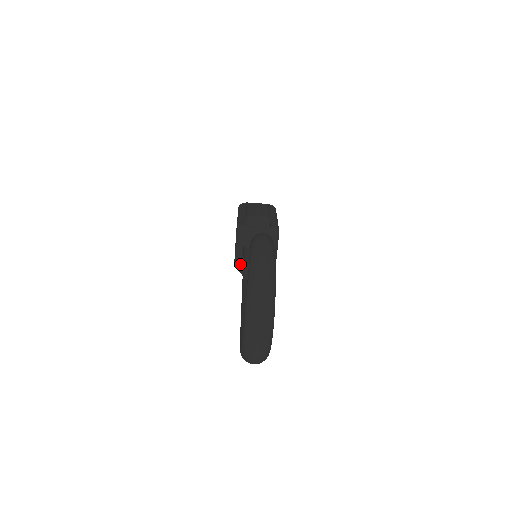
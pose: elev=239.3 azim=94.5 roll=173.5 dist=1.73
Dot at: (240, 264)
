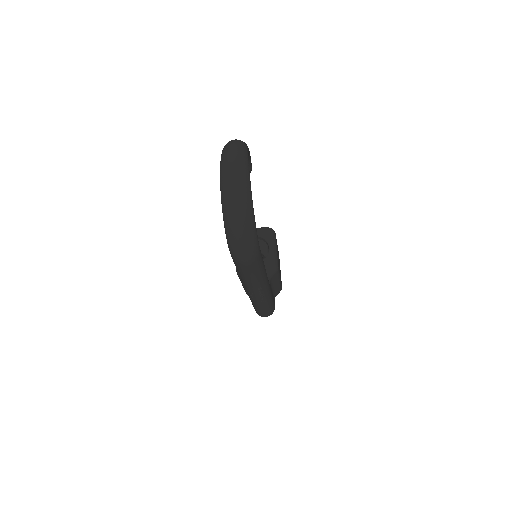
Dot at: occluded
